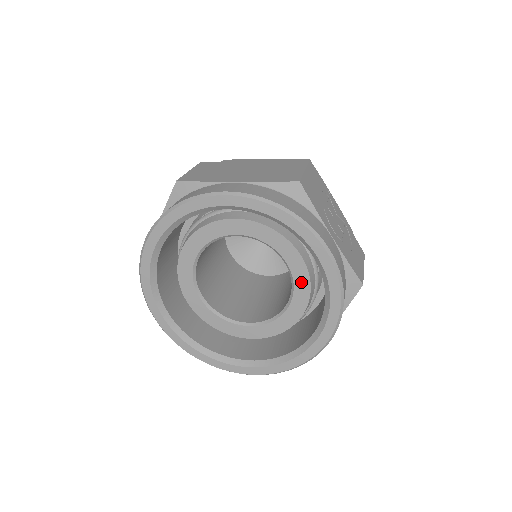
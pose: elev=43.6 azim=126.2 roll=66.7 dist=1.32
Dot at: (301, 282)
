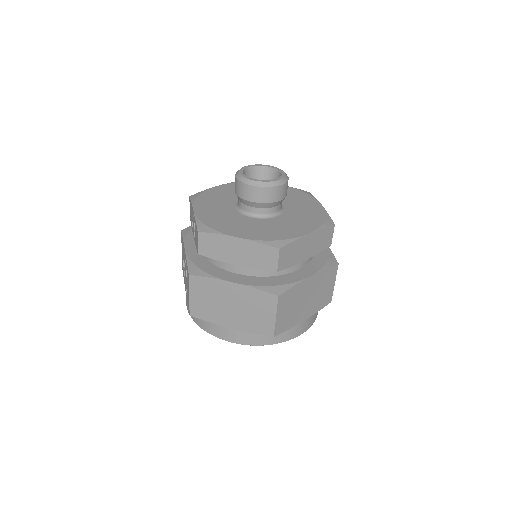
Dot at: occluded
